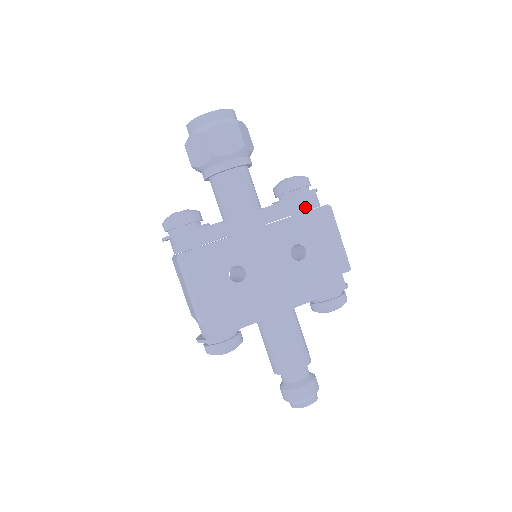
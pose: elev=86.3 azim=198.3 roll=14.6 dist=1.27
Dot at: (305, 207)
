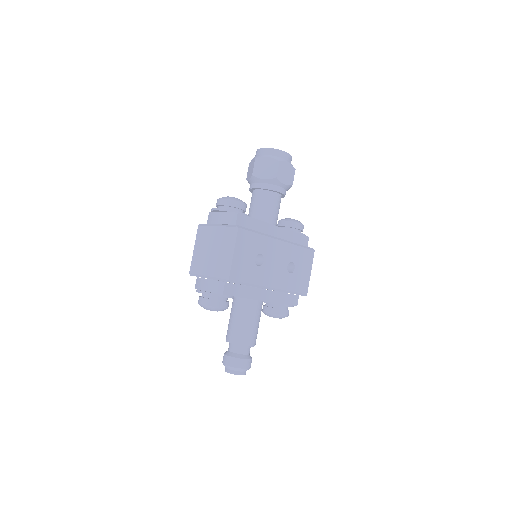
Dot at: (301, 243)
